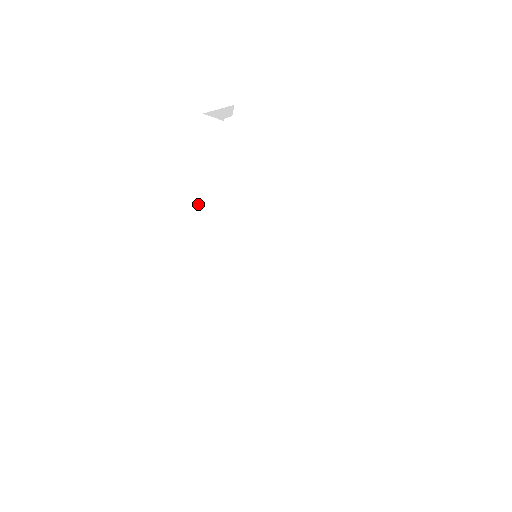
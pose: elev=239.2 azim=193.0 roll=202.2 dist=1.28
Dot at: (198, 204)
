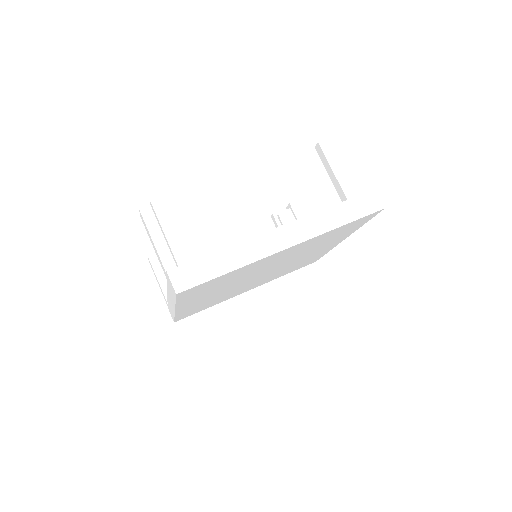
Dot at: occluded
